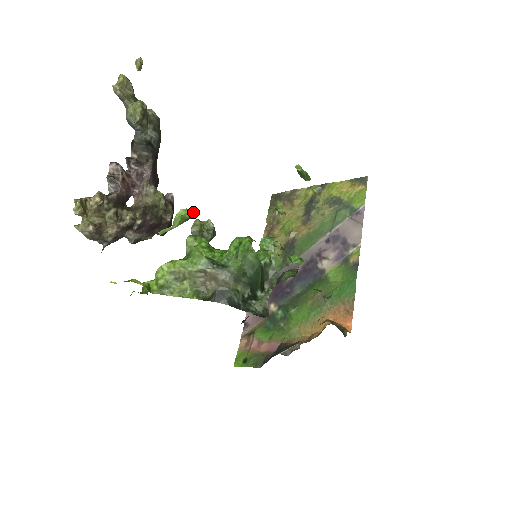
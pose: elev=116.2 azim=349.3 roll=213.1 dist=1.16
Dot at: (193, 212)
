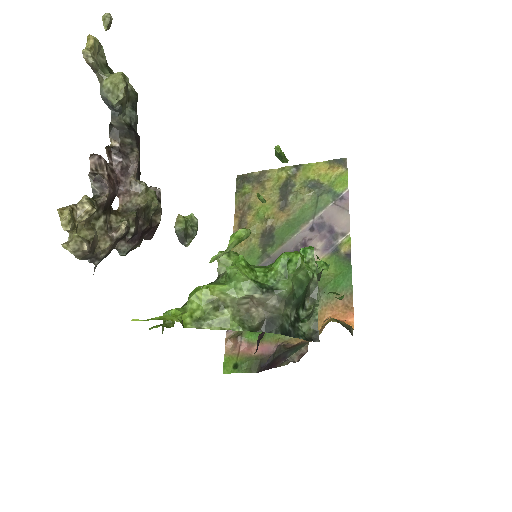
Dot at: (250, 232)
